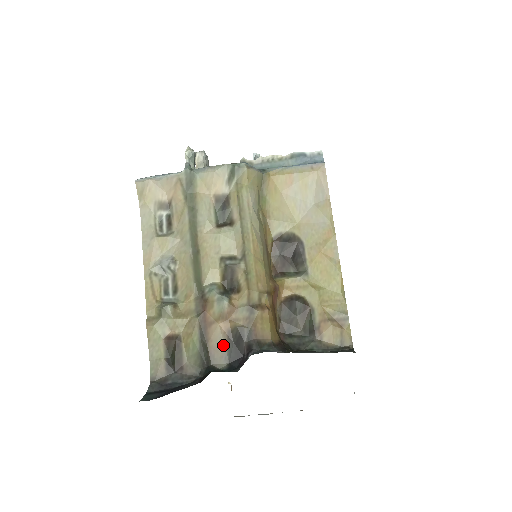
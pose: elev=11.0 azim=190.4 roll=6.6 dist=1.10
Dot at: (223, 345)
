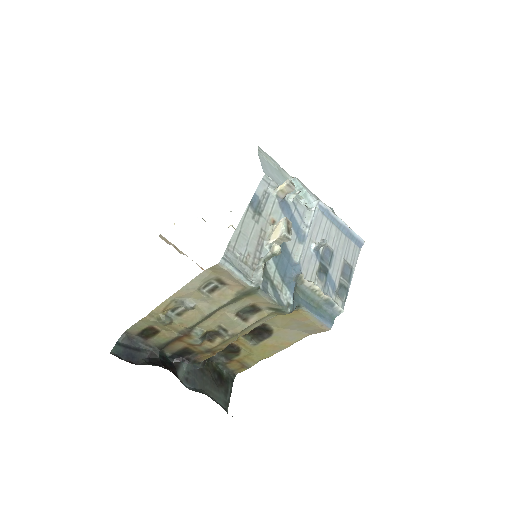
Dot at: (177, 349)
